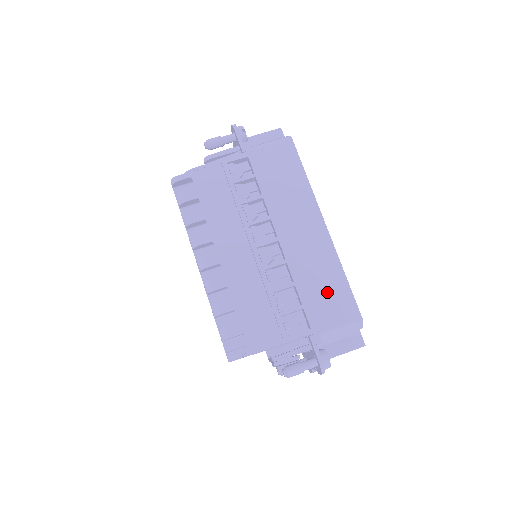
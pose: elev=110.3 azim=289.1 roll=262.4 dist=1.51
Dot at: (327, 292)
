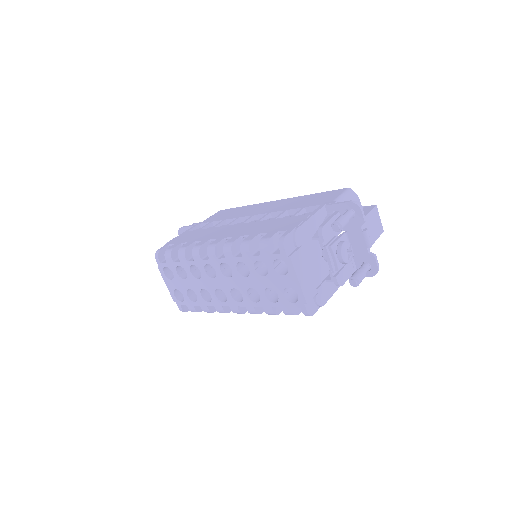
Dot at: (312, 200)
